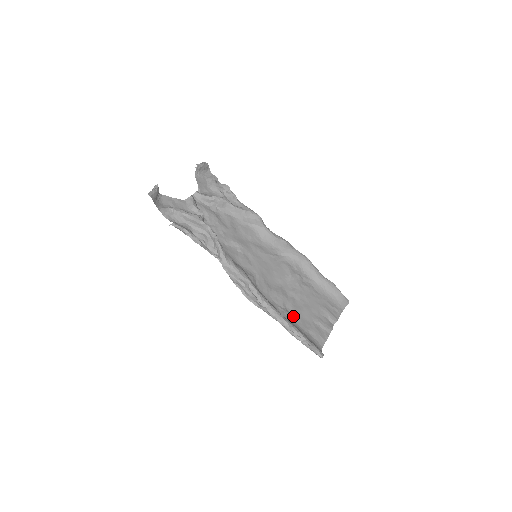
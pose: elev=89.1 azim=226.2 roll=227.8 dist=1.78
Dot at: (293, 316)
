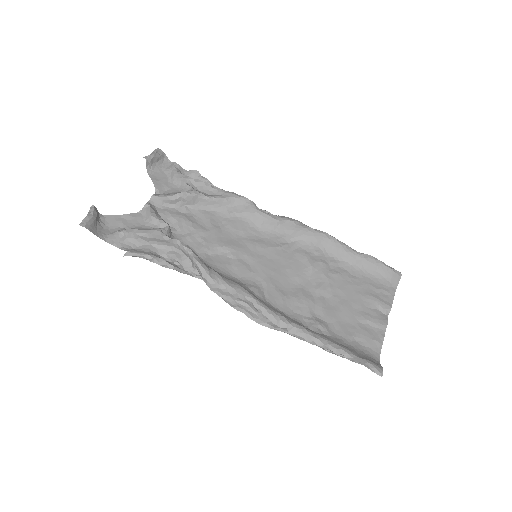
Dot at: (327, 324)
